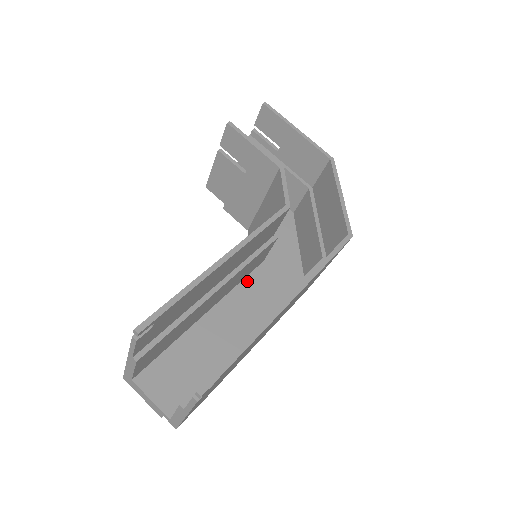
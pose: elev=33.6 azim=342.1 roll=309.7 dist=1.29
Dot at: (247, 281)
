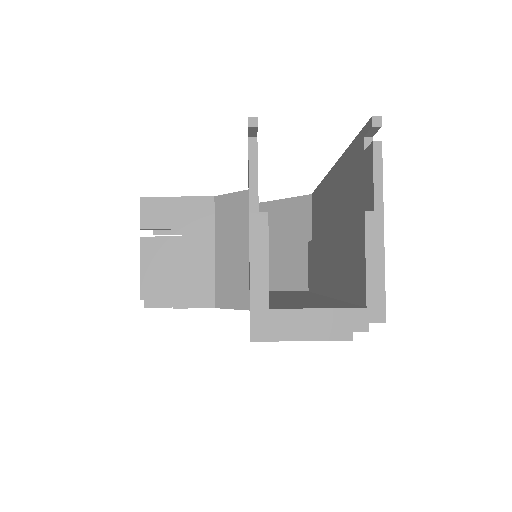
Dot at: occluded
